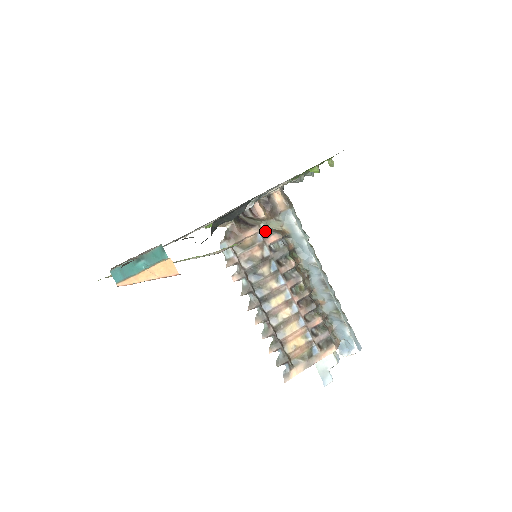
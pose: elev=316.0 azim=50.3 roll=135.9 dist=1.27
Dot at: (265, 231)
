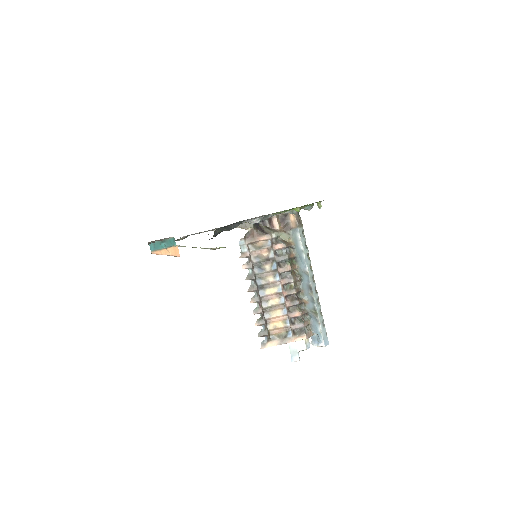
Dot at: (275, 239)
